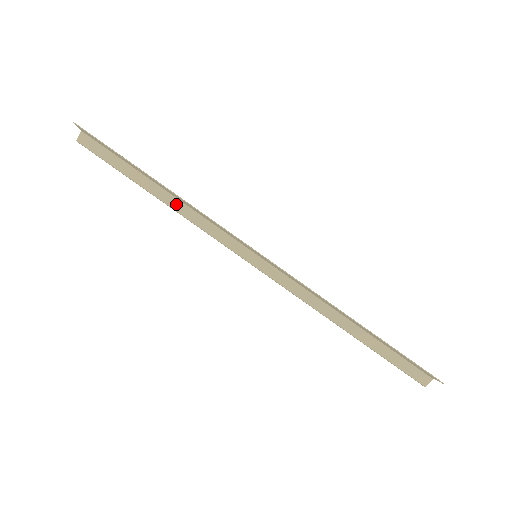
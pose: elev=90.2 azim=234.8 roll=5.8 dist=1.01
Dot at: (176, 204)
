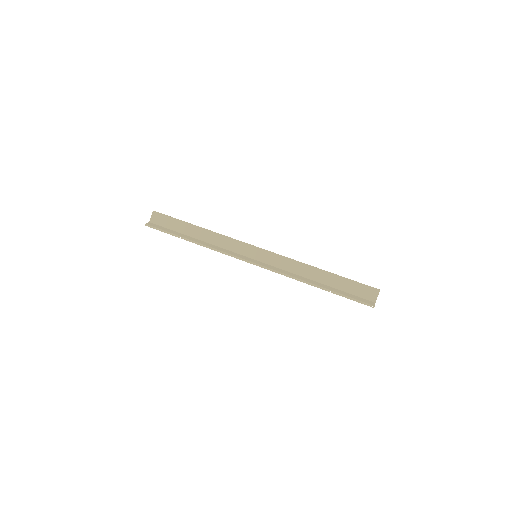
Dot at: (205, 243)
